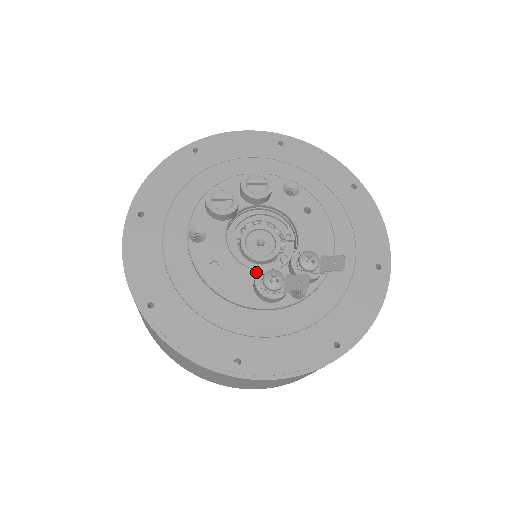
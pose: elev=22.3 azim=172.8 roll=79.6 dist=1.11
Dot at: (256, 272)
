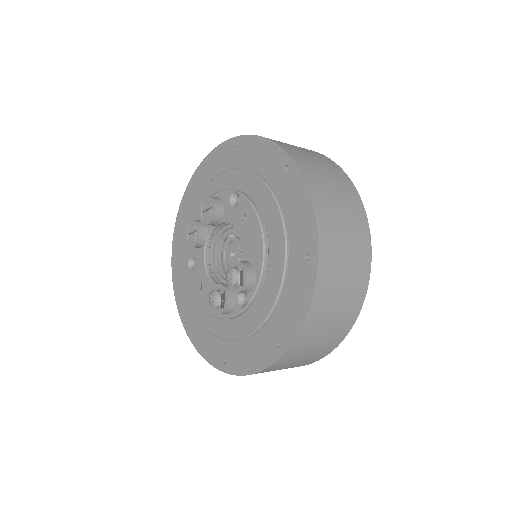
Dot at: occluded
